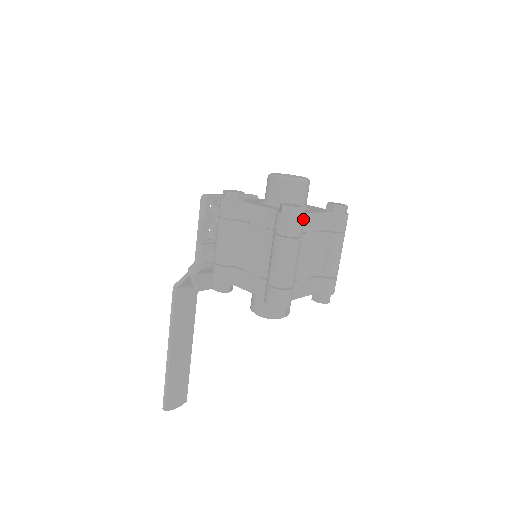
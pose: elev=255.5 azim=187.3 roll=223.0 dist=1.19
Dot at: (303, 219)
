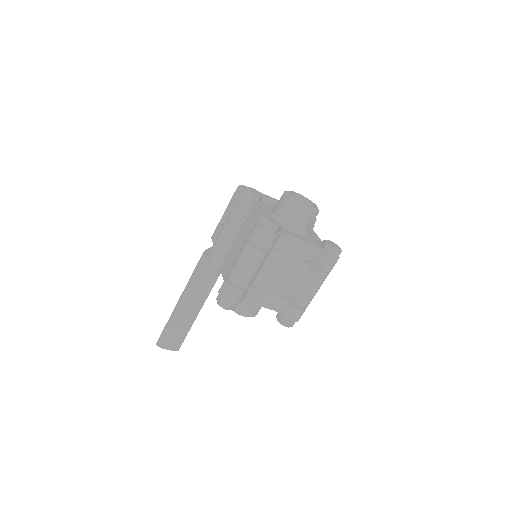
Dot at: (274, 236)
